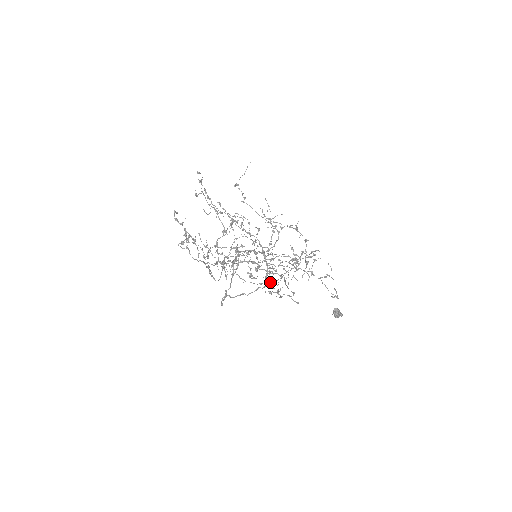
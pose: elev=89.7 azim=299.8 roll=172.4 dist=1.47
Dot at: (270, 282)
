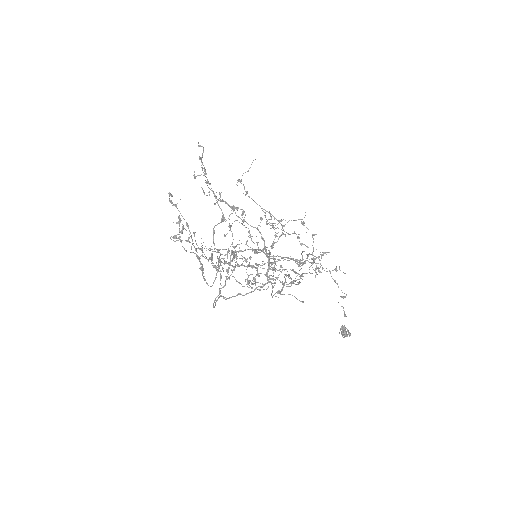
Dot at: (271, 283)
